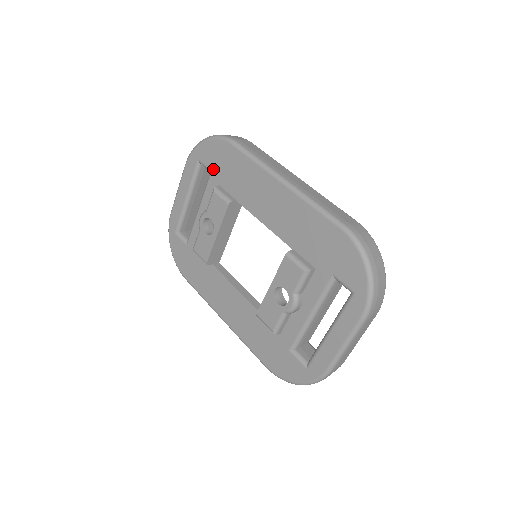
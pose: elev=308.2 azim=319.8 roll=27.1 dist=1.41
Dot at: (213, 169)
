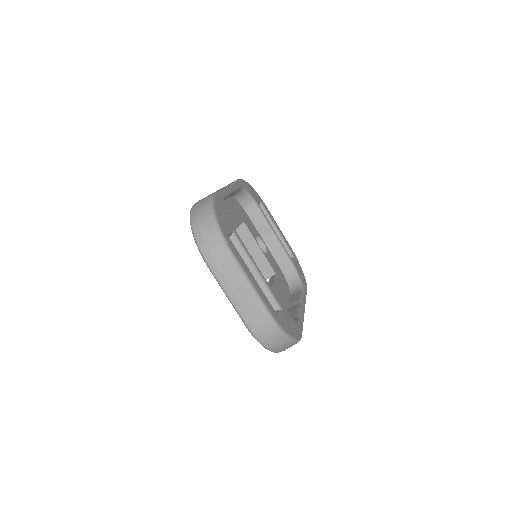
Dot at: occluded
